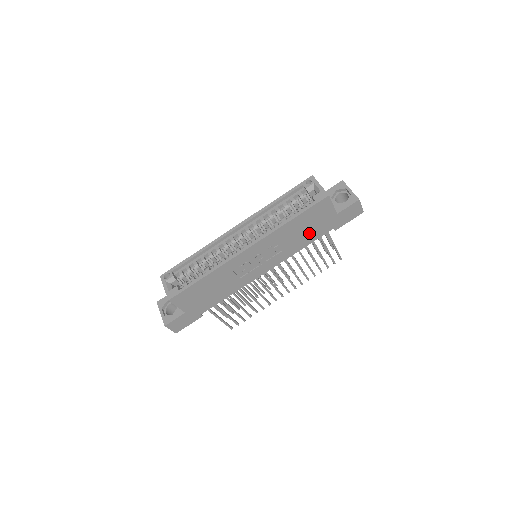
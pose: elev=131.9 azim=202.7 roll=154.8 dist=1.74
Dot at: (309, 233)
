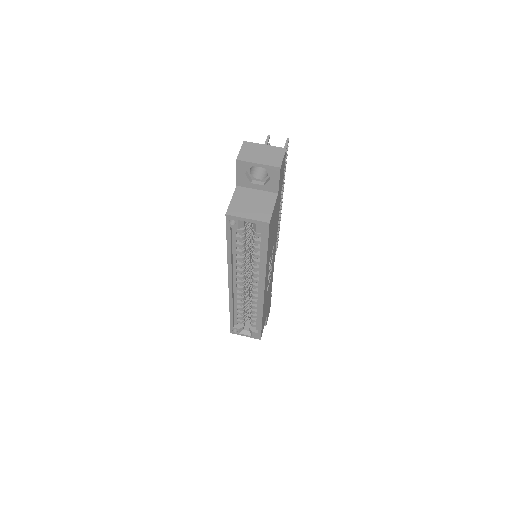
Dot at: (275, 221)
